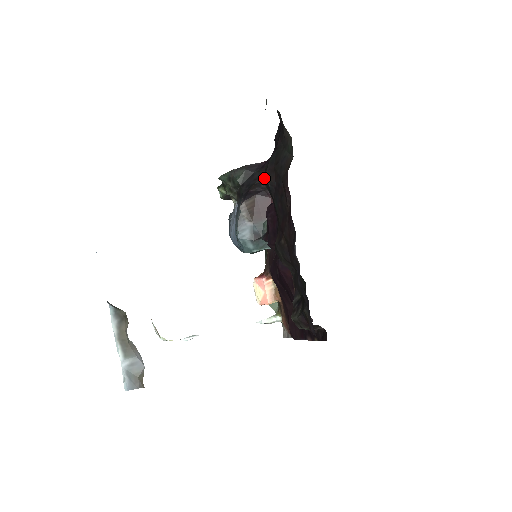
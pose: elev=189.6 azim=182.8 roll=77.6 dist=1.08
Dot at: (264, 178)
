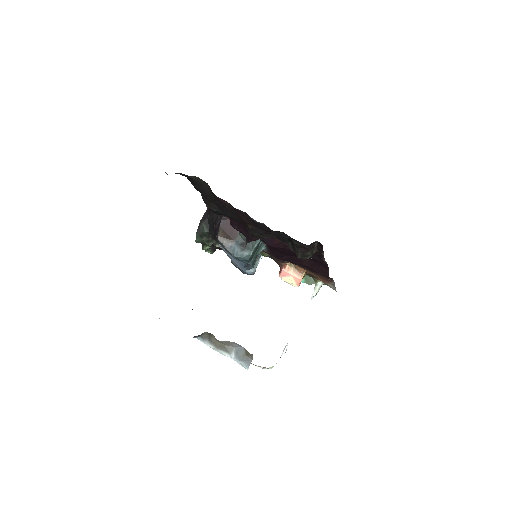
Dot at: (215, 215)
